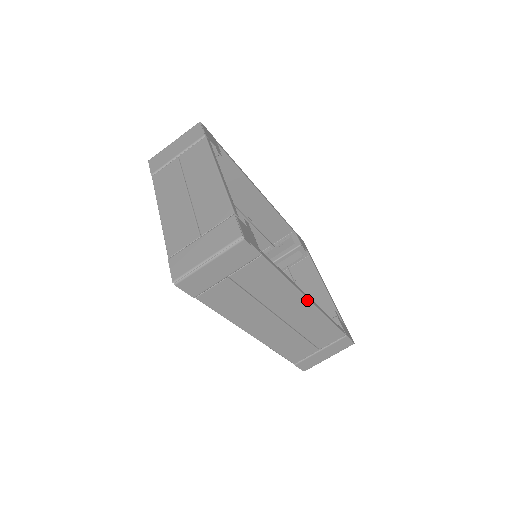
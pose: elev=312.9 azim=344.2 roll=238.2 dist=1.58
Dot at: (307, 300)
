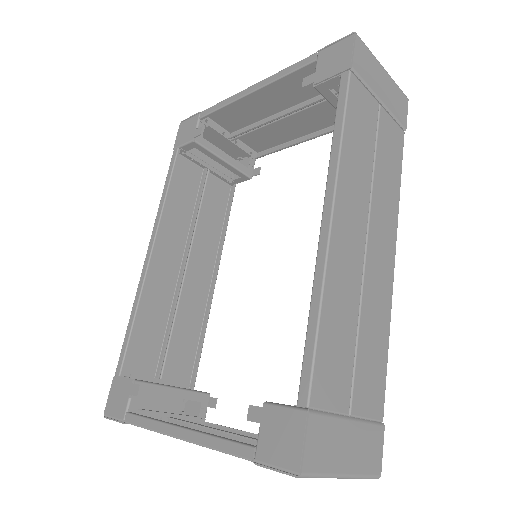
Dot at: (394, 254)
